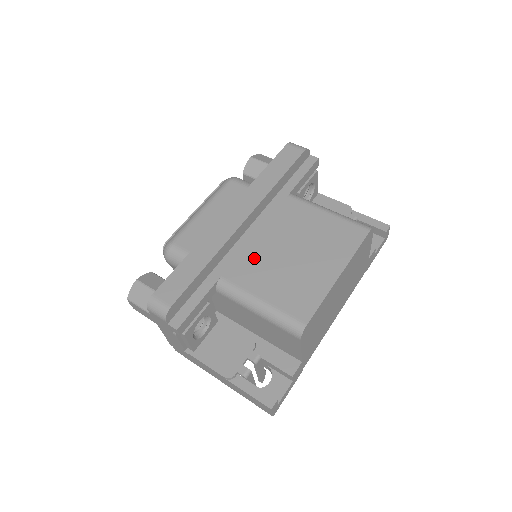
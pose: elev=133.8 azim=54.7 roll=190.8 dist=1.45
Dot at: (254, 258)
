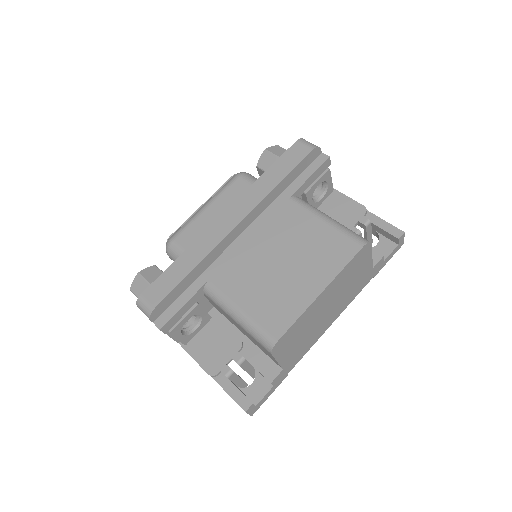
Dot at: (242, 264)
